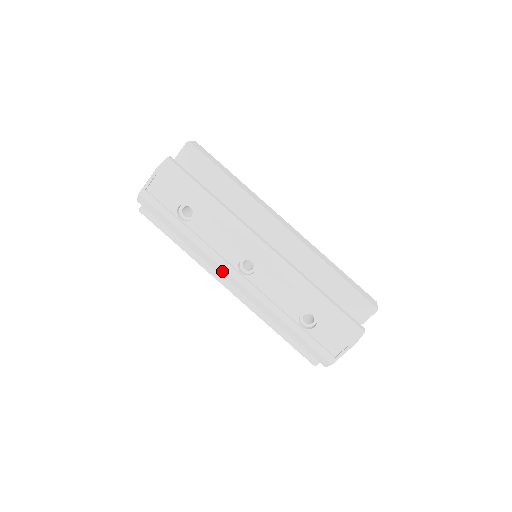
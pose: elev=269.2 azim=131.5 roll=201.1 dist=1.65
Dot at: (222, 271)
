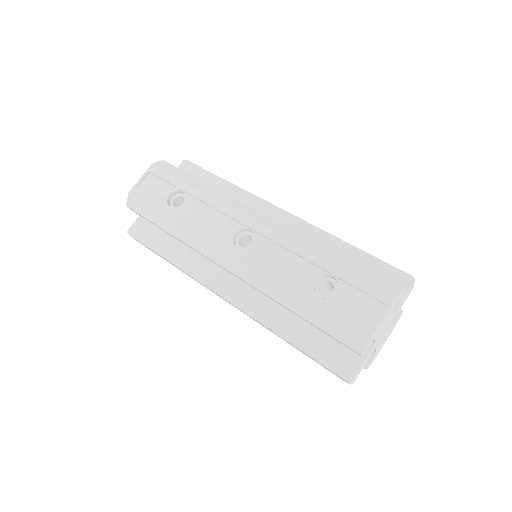
Dot at: (214, 251)
